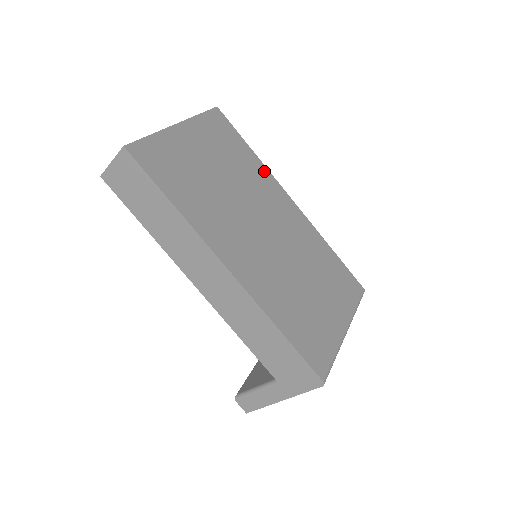
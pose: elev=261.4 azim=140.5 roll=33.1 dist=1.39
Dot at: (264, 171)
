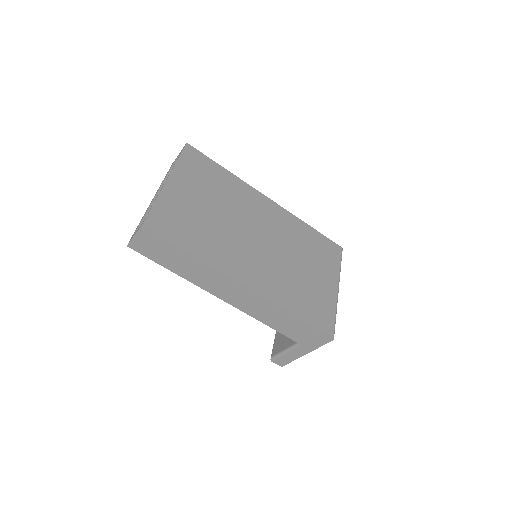
Dot at: (241, 184)
